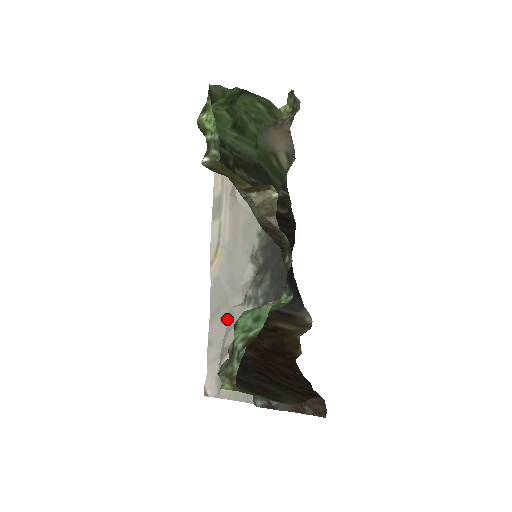
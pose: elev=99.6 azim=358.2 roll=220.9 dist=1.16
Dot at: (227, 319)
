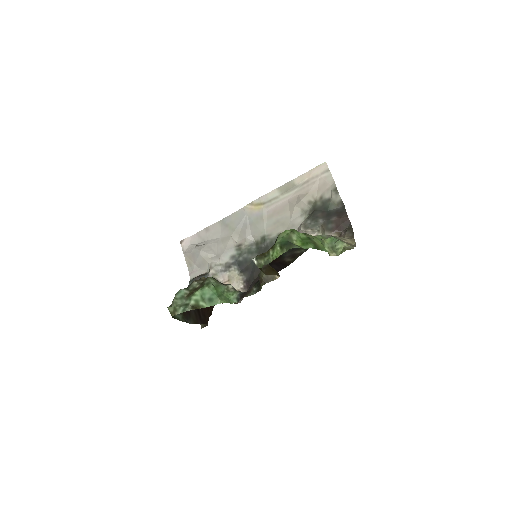
Dot at: (224, 236)
